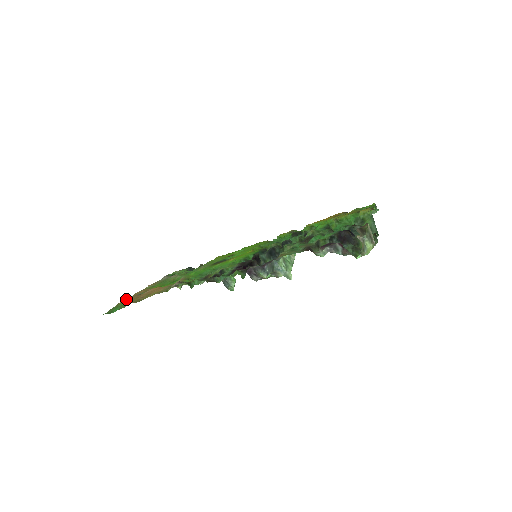
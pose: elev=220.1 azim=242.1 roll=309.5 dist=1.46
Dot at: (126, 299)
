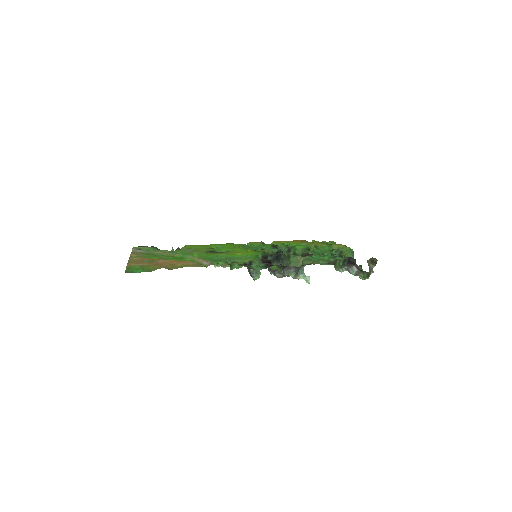
Dot at: (137, 263)
